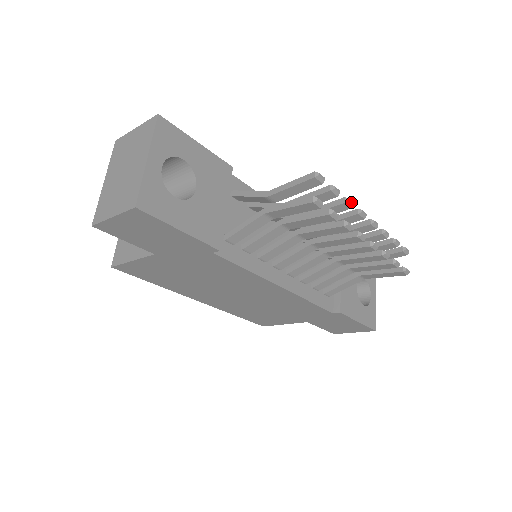
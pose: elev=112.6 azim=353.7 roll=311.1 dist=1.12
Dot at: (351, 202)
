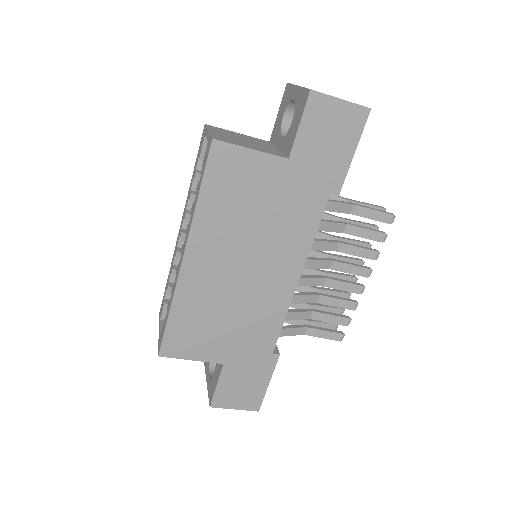
Dot at: occluded
